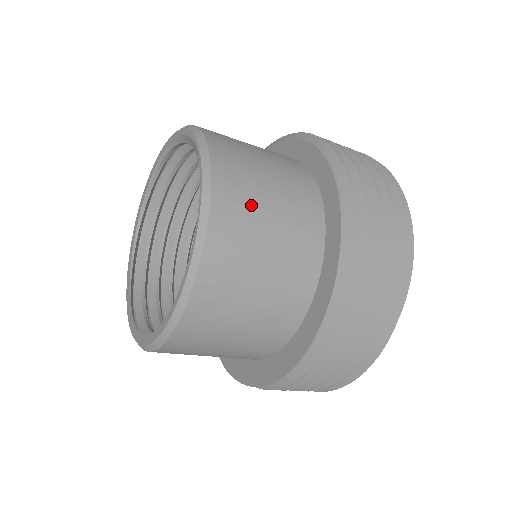
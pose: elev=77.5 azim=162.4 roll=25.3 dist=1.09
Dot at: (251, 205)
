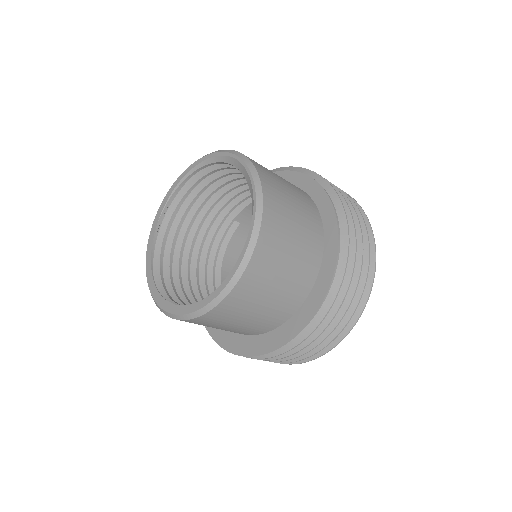
Dot at: (283, 200)
